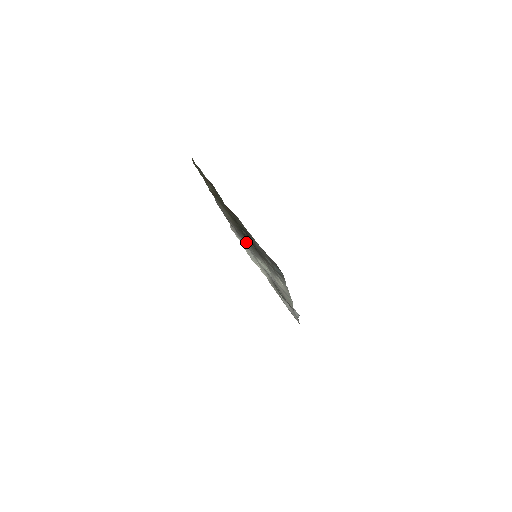
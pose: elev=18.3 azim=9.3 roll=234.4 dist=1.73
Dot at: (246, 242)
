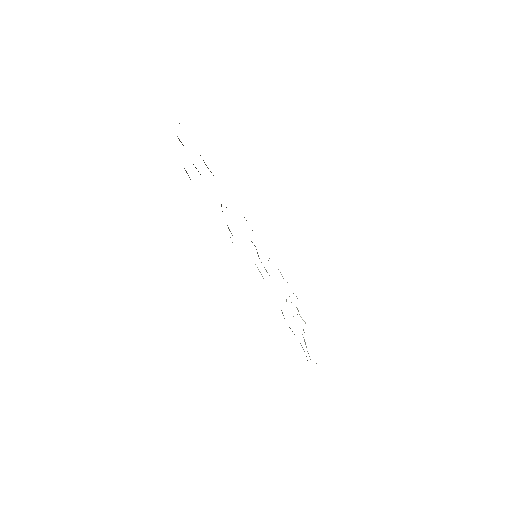
Dot at: (251, 241)
